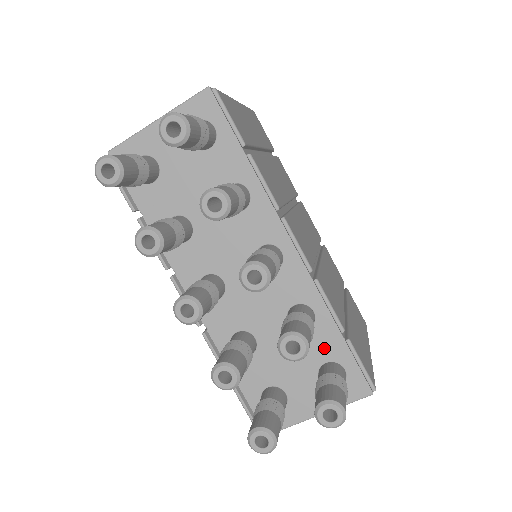
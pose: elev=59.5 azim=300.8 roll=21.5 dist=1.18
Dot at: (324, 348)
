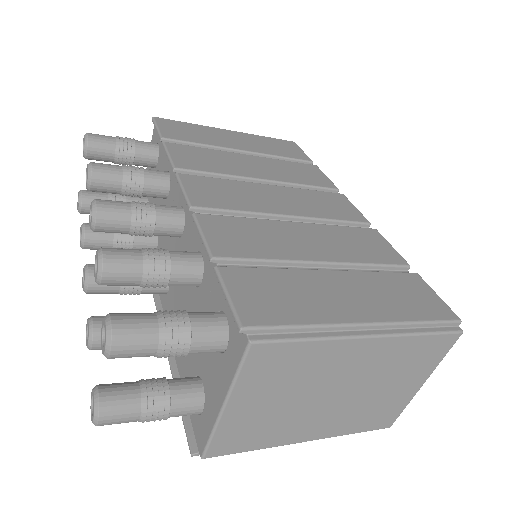
Dot at: (212, 296)
